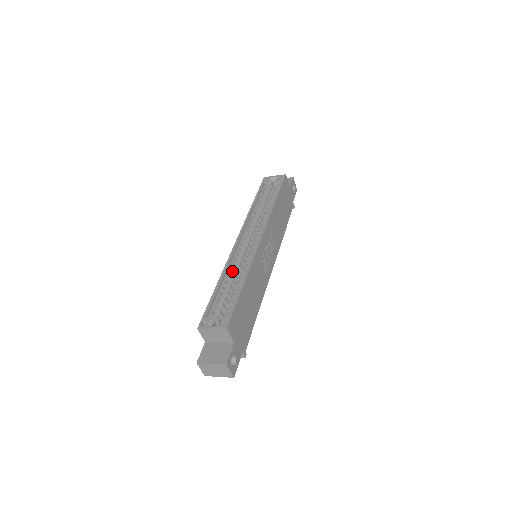
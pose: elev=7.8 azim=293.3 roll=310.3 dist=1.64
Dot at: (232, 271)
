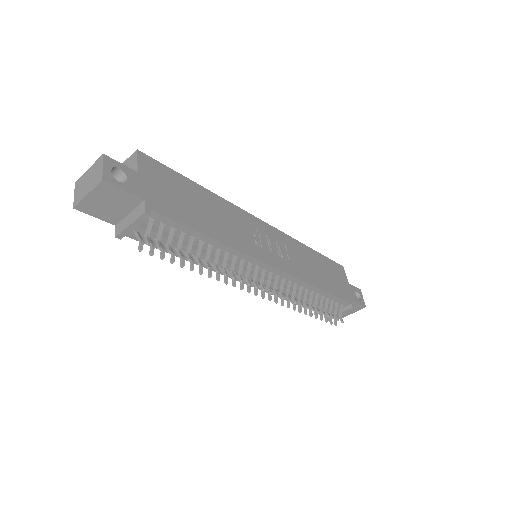
Dot at: occluded
